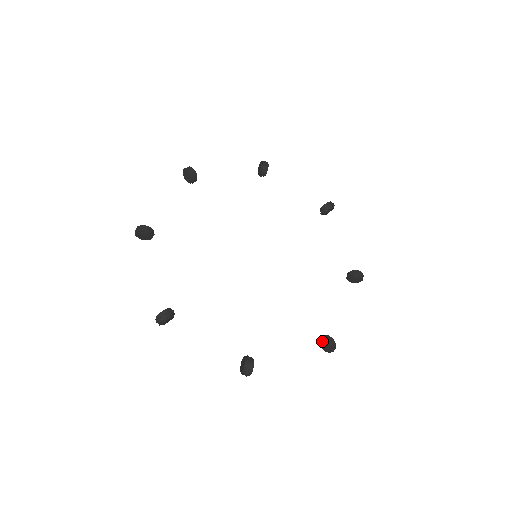
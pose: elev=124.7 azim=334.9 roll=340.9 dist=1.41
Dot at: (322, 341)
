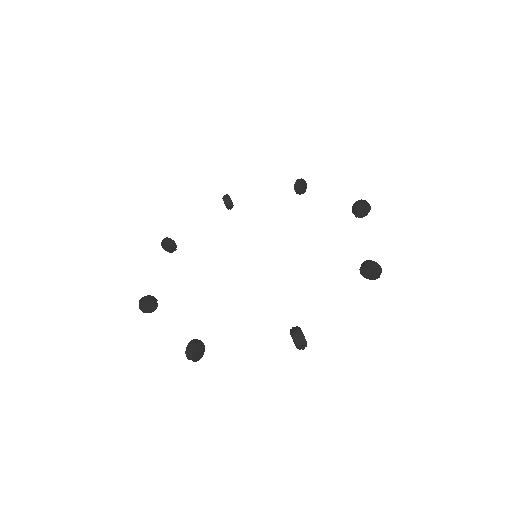
Dot at: (362, 271)
